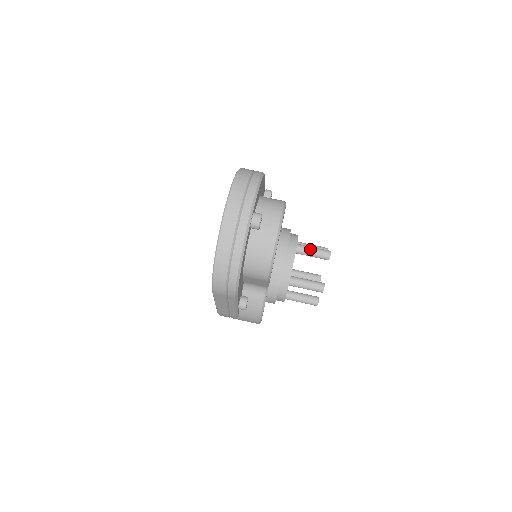
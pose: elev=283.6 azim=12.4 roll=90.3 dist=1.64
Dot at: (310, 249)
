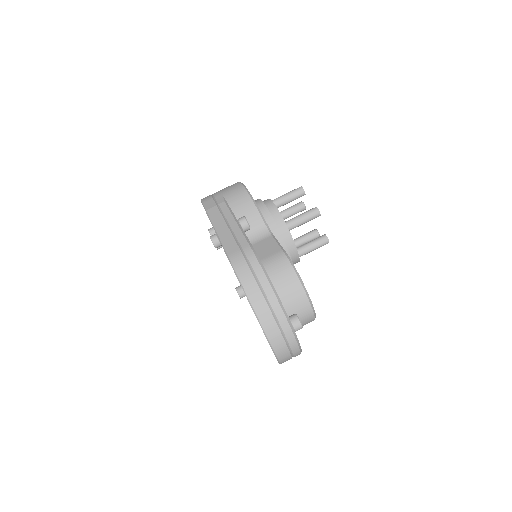
Dot at: (300, 222)
